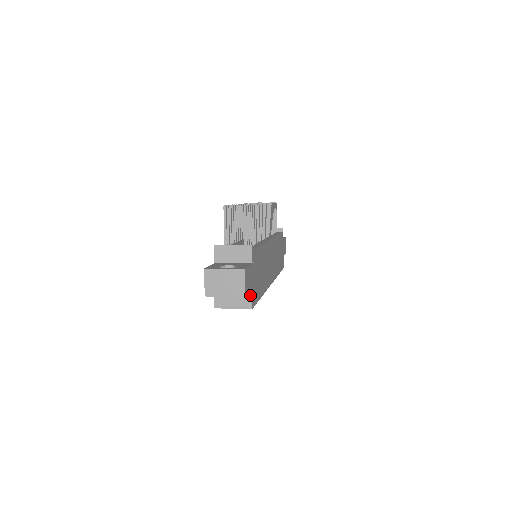
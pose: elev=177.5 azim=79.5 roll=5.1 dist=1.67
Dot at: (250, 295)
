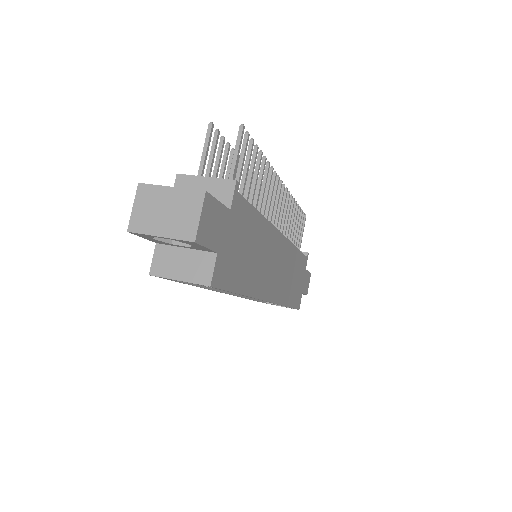
Dot at: (213, 260)
